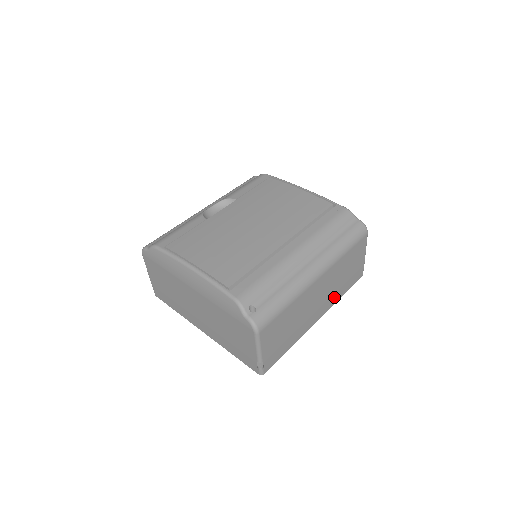
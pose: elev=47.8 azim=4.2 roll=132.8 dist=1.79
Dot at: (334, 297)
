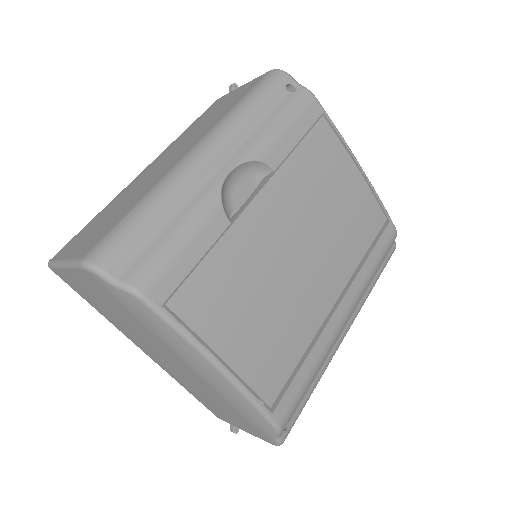
Dot at: occluded
